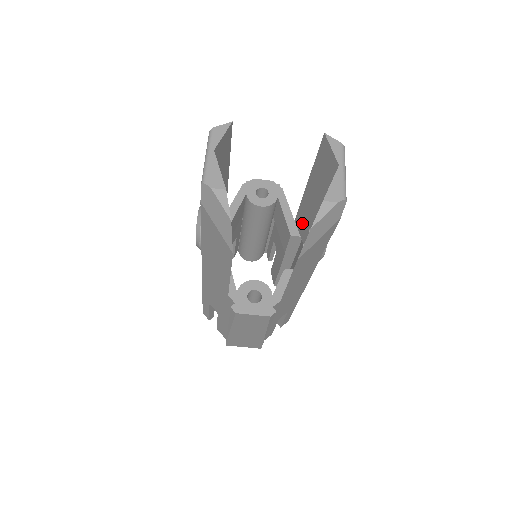
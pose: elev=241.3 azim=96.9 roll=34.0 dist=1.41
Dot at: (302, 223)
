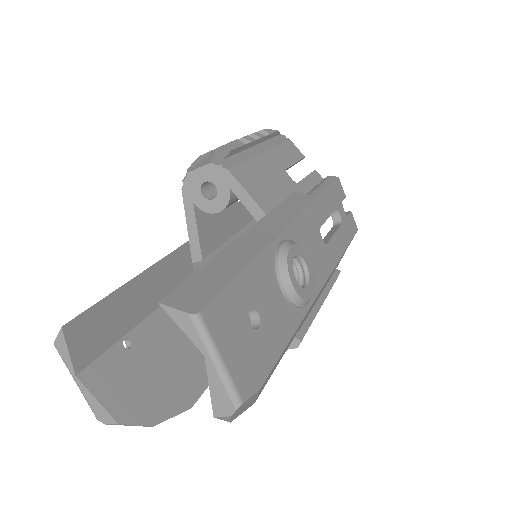
Dot at: occluded
